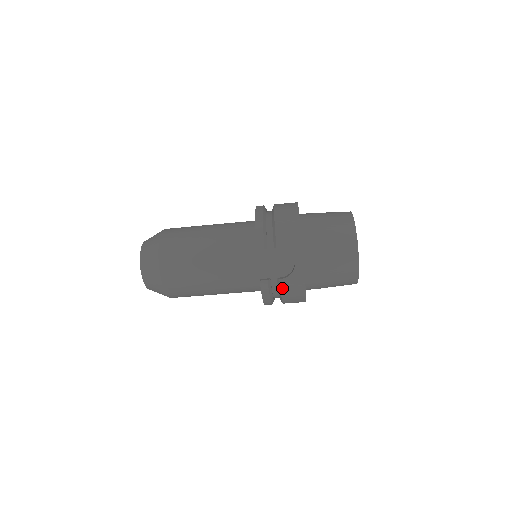
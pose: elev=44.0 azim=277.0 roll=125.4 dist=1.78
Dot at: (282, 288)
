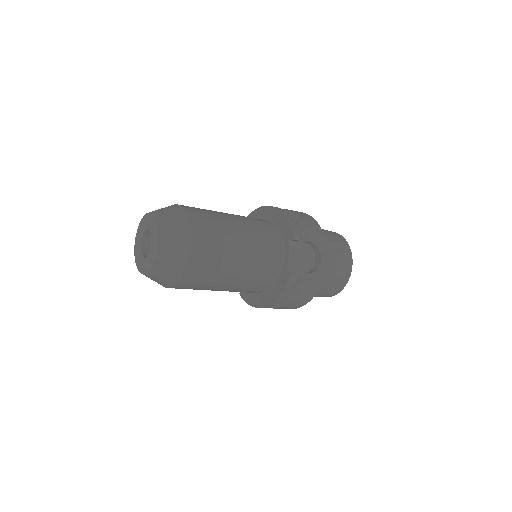
Dot at: (304, 284)
